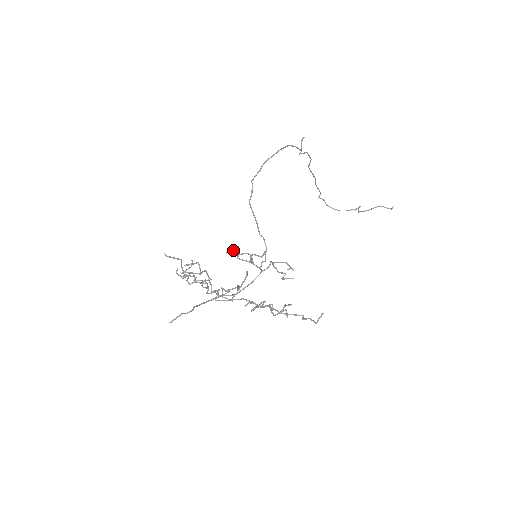
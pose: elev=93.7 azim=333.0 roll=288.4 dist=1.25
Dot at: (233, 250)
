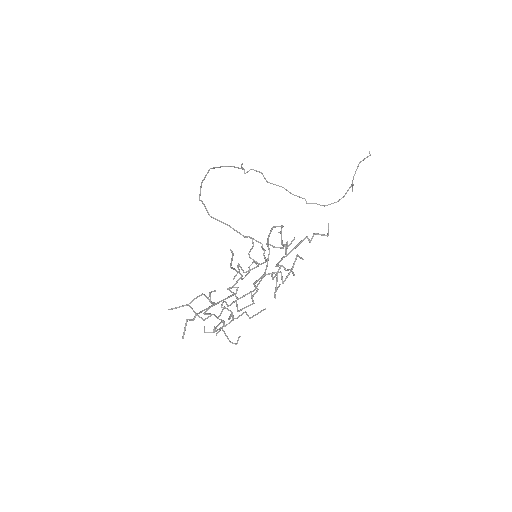
Dot at: occluded
